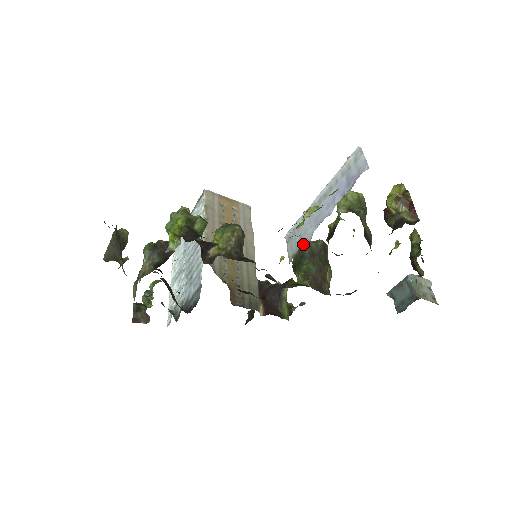
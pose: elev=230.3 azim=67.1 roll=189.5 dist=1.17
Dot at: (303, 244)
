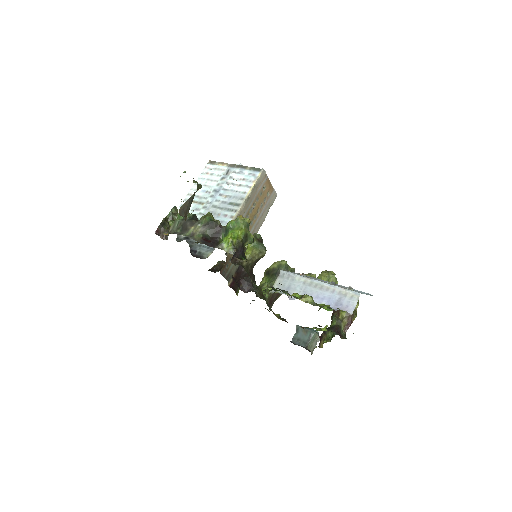
Dot at: (287, 295)
